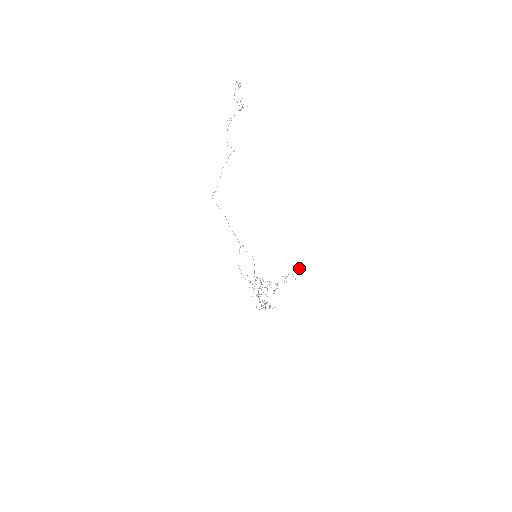
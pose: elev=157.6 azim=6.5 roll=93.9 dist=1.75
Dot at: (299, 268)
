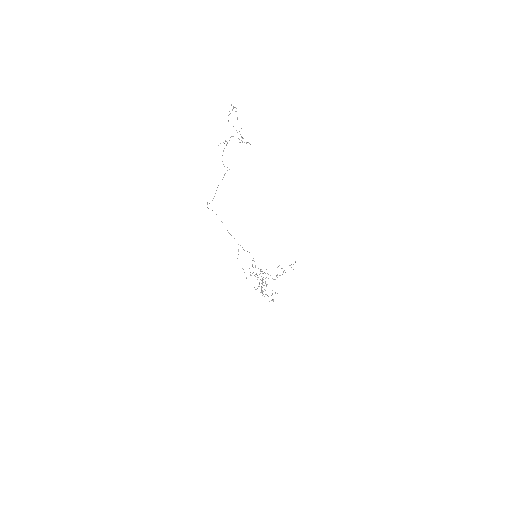
Dot at: occluded
